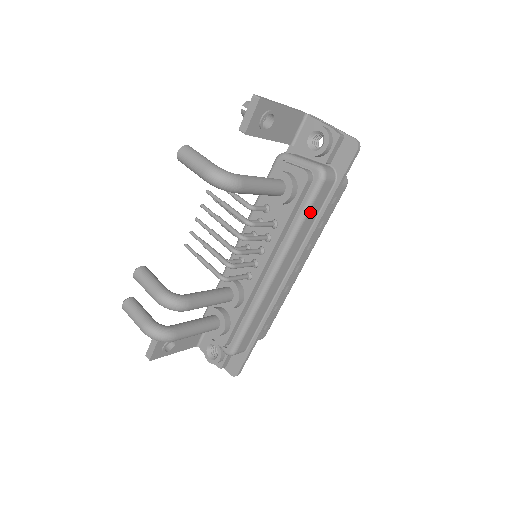
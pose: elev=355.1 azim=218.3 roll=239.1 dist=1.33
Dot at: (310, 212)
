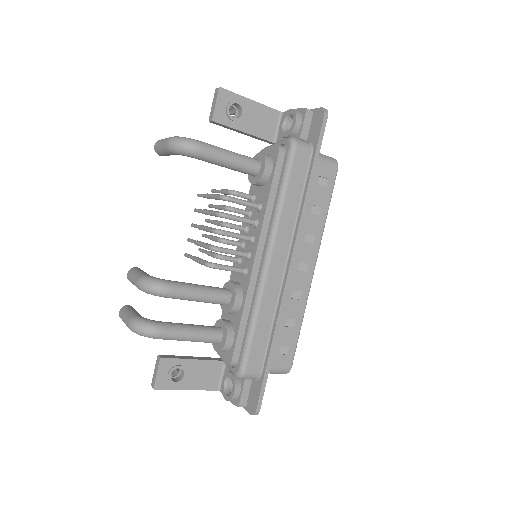
Dot at: (290, 184)
